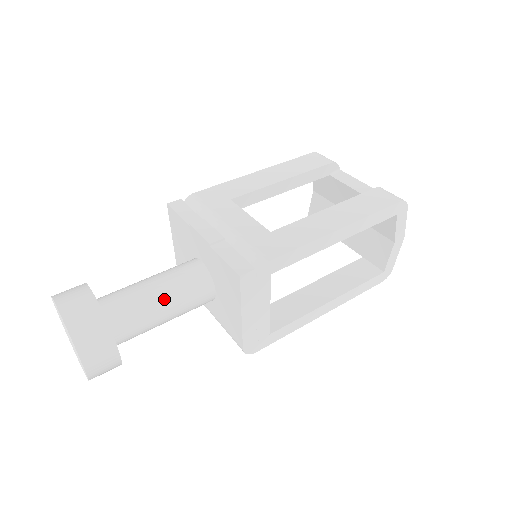
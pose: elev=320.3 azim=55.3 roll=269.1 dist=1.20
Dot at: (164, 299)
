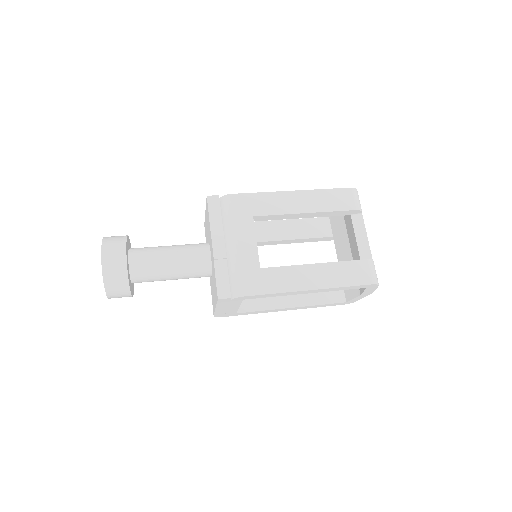
Dot at: (173, 272)
